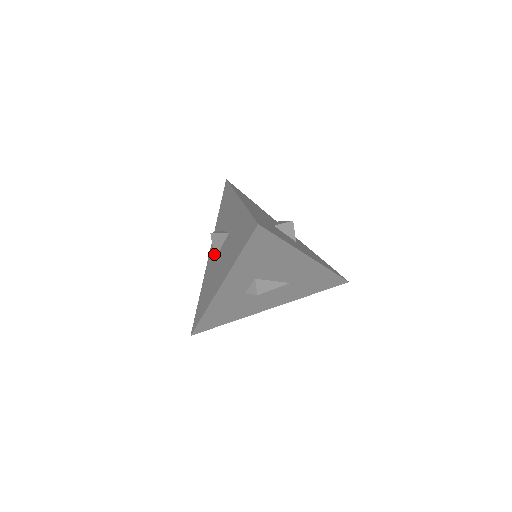
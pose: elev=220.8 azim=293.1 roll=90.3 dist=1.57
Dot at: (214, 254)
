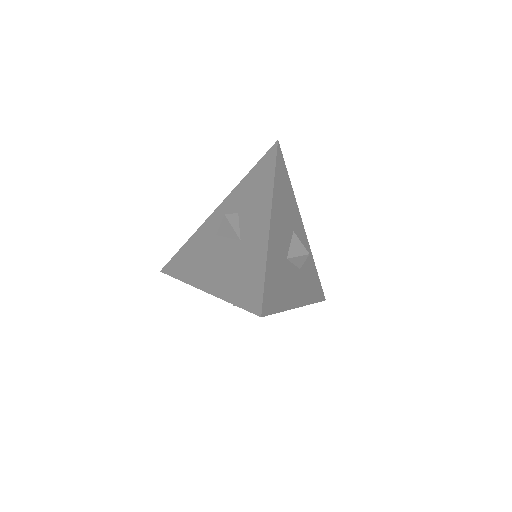
Dot at: (218, 231)
